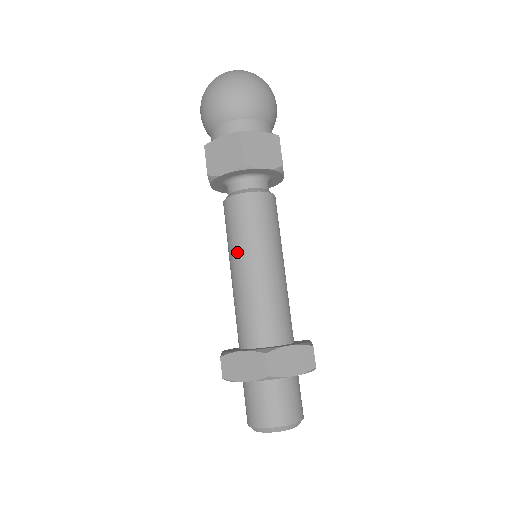
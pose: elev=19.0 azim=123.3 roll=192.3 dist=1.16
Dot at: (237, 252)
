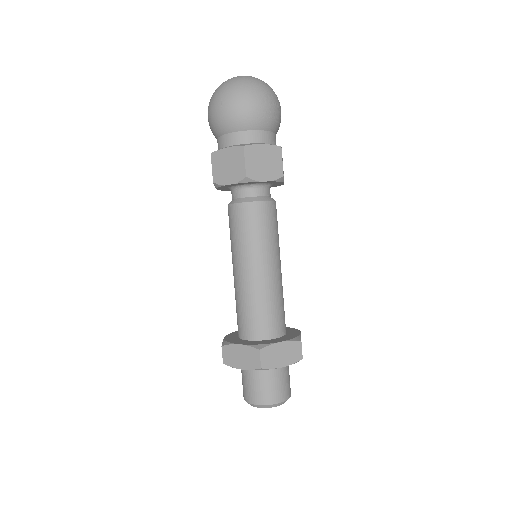
Dot at: (238, 256)
